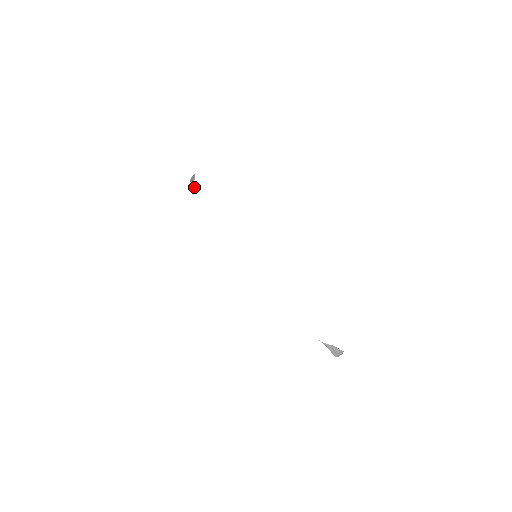
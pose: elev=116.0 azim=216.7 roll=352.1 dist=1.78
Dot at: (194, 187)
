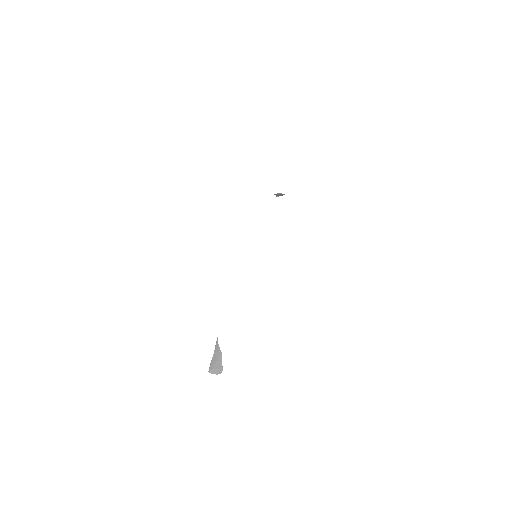
Dot at: (275, 194)
